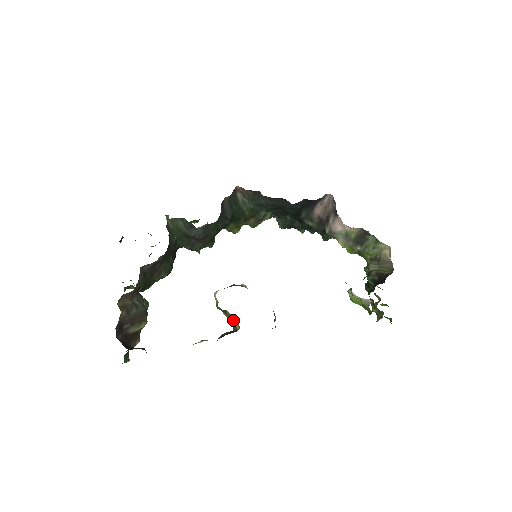
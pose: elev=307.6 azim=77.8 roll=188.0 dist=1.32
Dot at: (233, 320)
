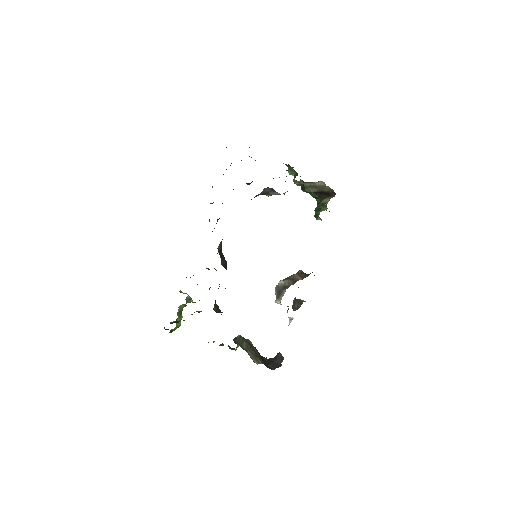
Dot at: occluded
